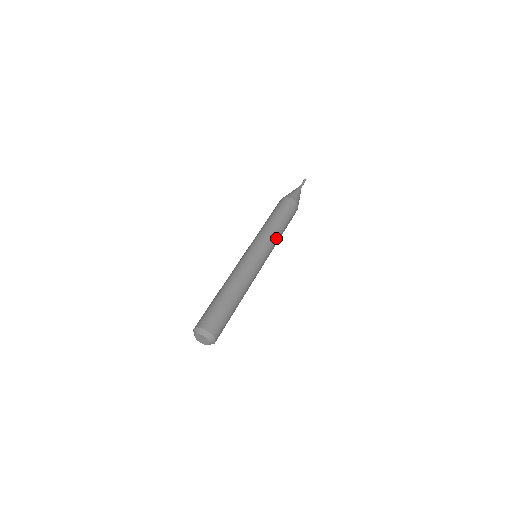
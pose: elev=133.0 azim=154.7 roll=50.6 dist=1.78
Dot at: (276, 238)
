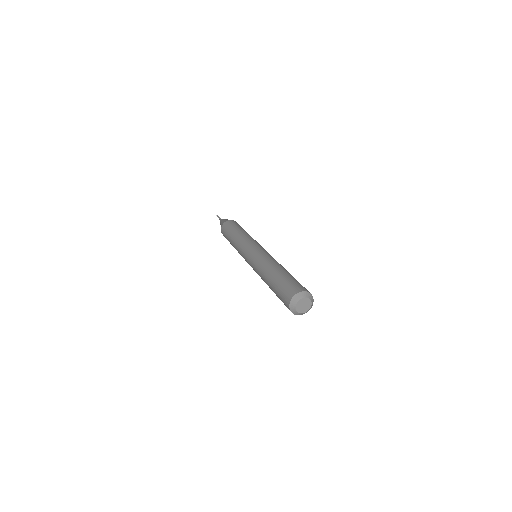
Dot at: occluded
